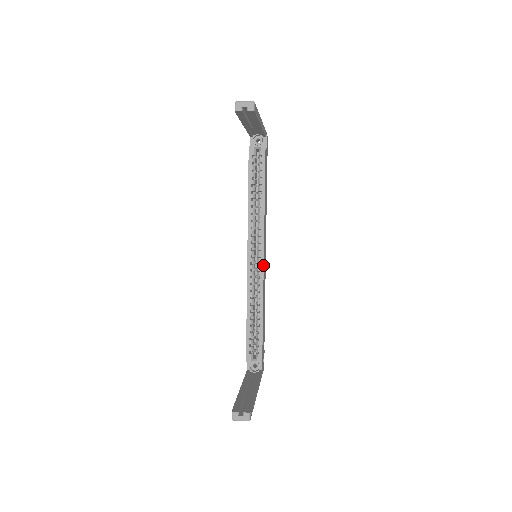
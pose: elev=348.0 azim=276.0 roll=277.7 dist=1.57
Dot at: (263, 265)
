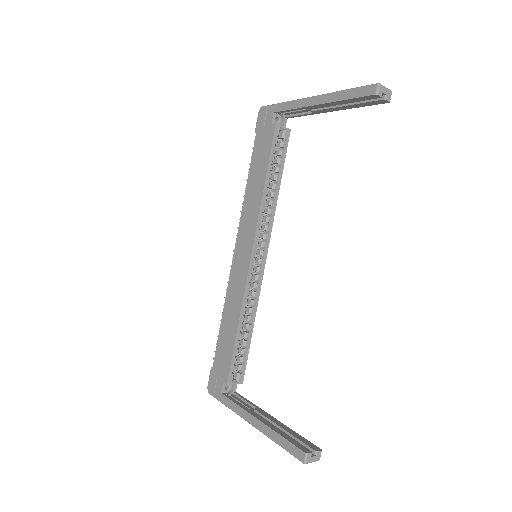
Dot at: (264, 268)
